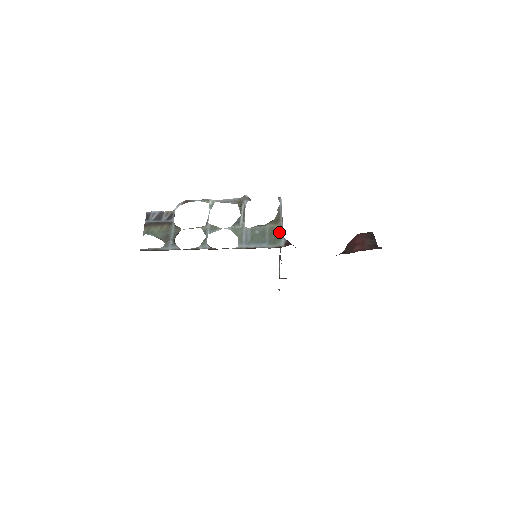
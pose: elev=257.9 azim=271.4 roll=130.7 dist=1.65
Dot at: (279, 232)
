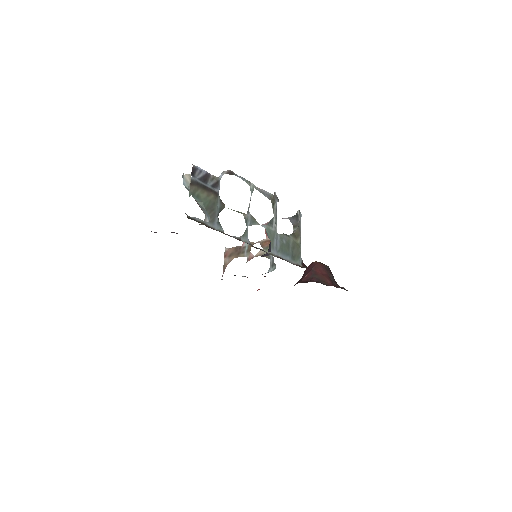
Dot at: (299, 249)
